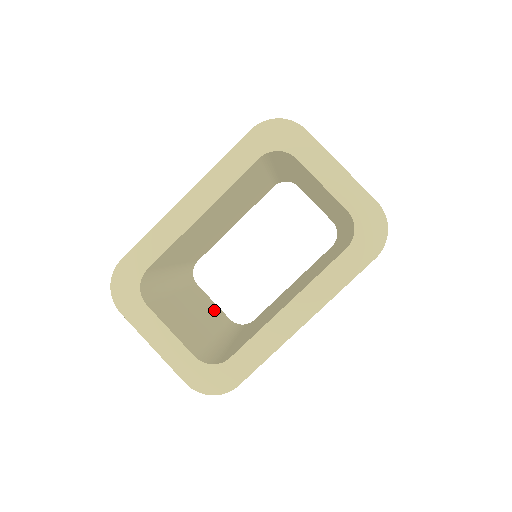
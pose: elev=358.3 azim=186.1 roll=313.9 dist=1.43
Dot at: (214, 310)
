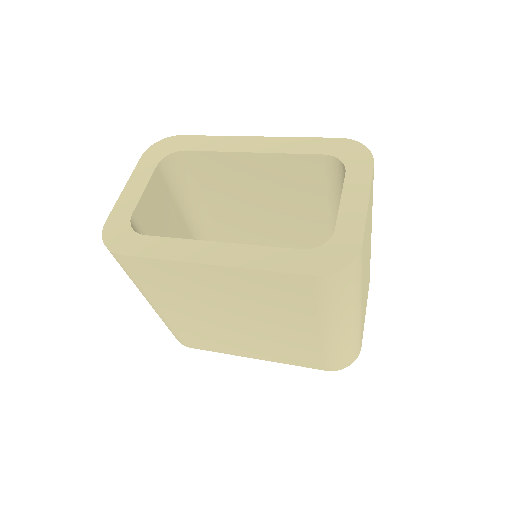
Dot at: occluded
